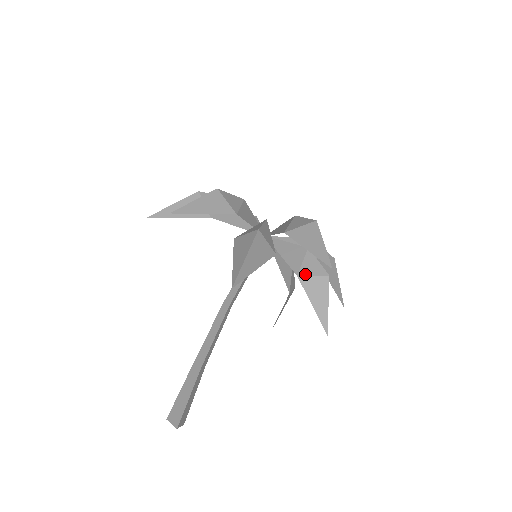
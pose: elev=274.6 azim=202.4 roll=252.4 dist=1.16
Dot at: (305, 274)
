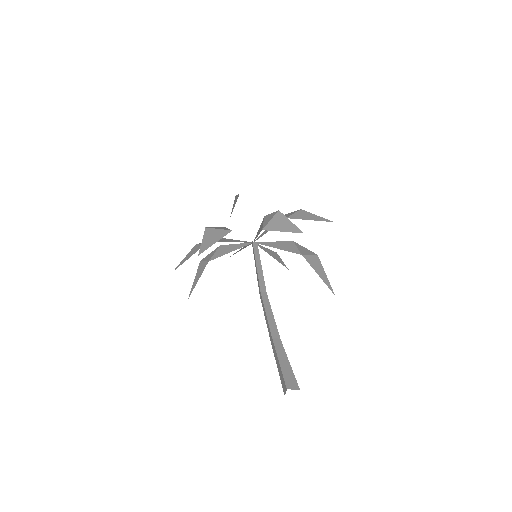
Dot at: (266, 225)
